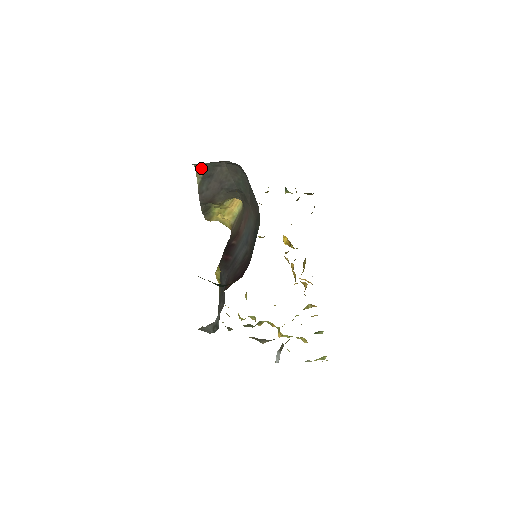
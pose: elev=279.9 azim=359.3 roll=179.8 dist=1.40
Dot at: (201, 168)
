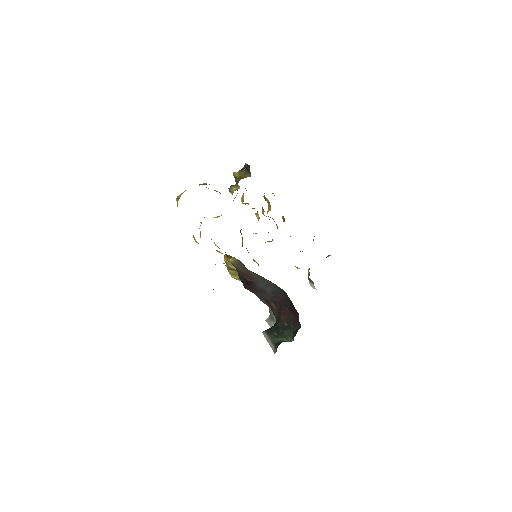
Dot at: occluded
